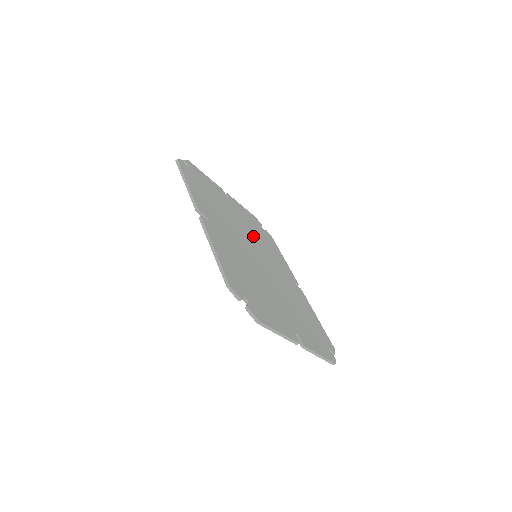
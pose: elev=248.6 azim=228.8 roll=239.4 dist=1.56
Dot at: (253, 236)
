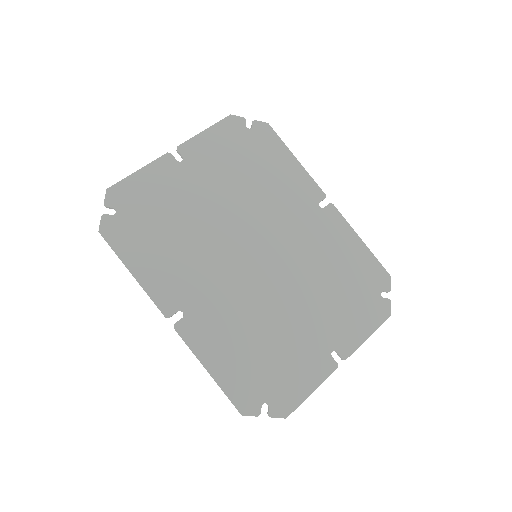
Dot at: (241, 204)
